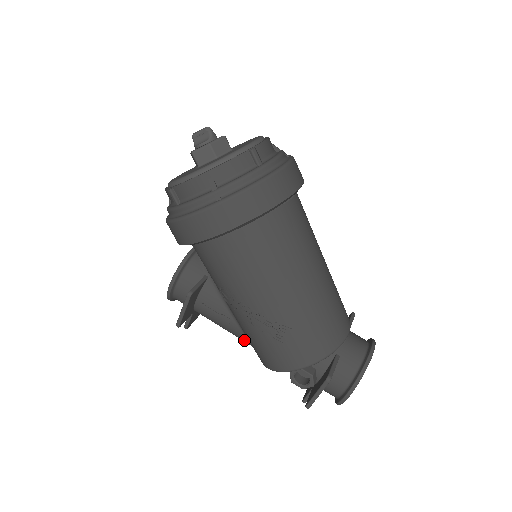
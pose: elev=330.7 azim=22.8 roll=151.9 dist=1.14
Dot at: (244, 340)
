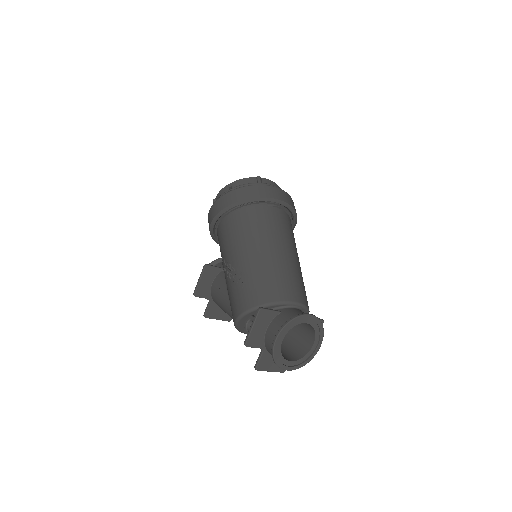
Dot at: (230, 312)
